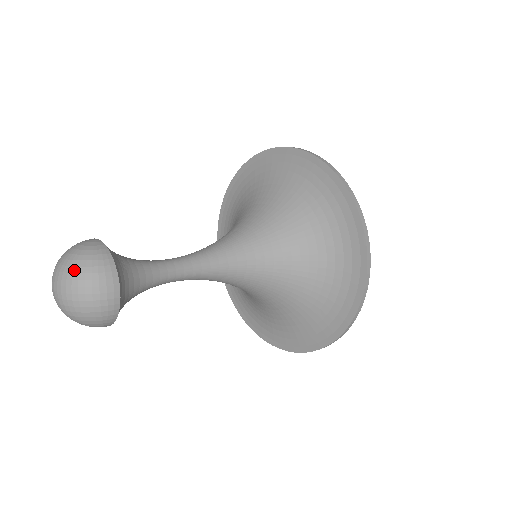
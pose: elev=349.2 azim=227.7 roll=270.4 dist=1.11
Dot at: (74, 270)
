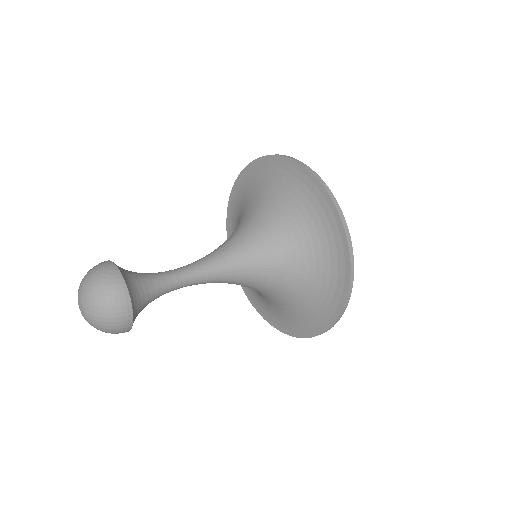
Dot at: (95, 297)
